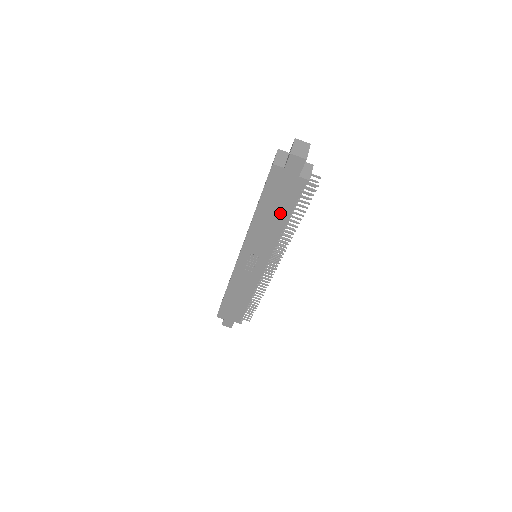
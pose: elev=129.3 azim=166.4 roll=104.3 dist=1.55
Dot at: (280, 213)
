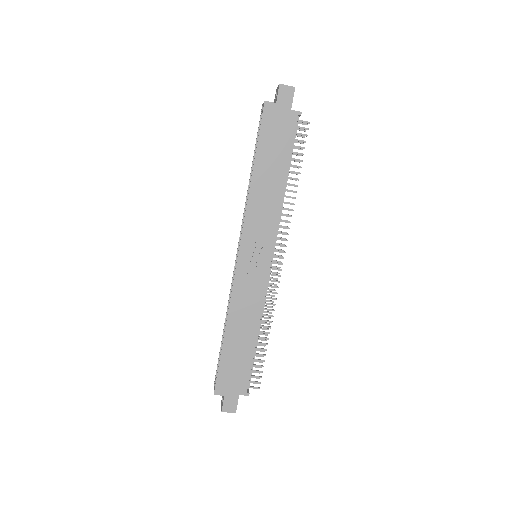
Dot at: (278, 165)
